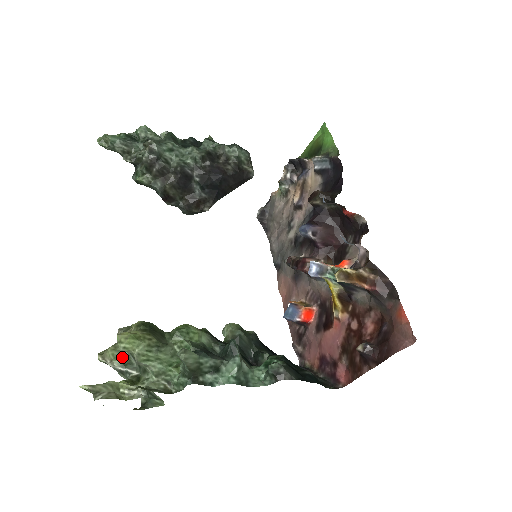
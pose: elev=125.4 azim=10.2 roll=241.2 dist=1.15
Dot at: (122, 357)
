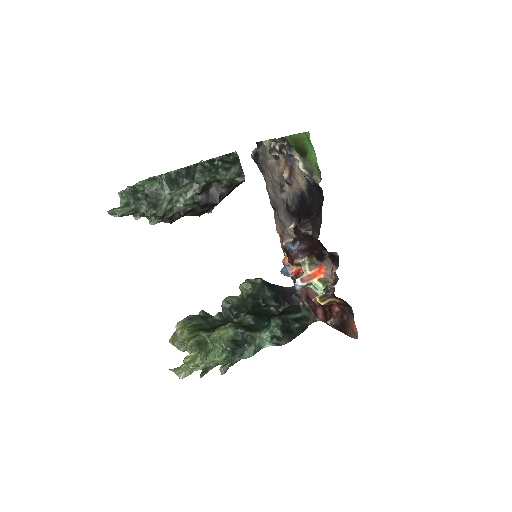
Dot at: (184, 347)
